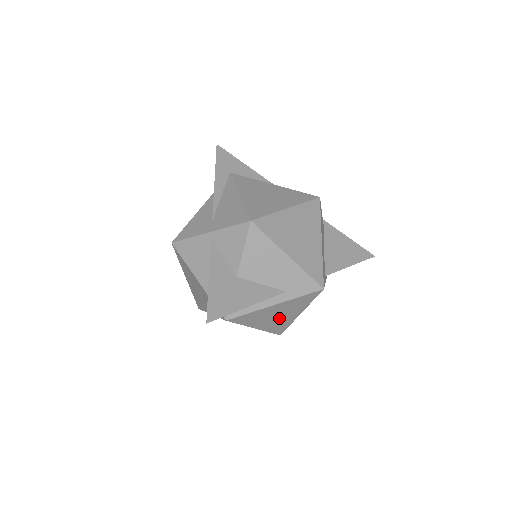
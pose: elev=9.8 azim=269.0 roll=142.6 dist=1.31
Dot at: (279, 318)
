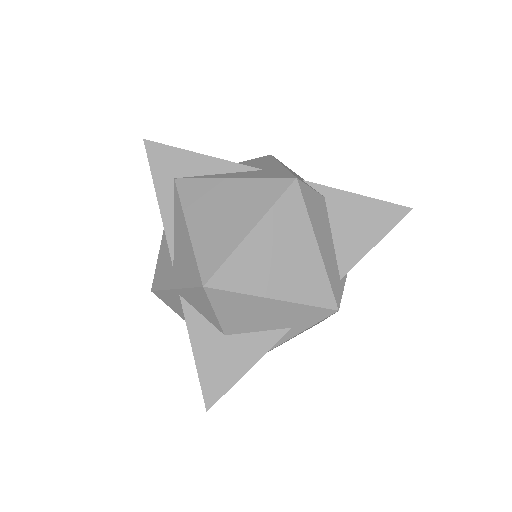
Dot at: (305, 330)
